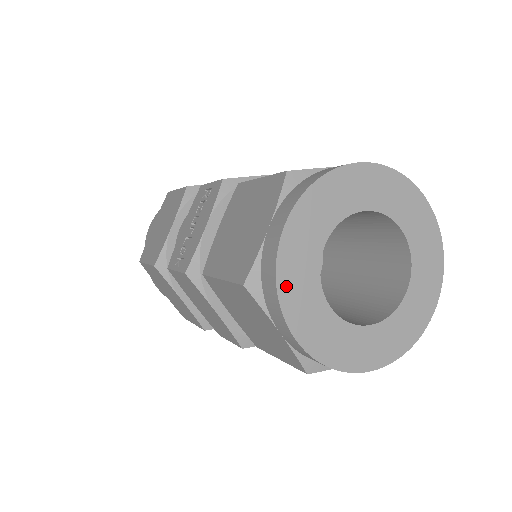
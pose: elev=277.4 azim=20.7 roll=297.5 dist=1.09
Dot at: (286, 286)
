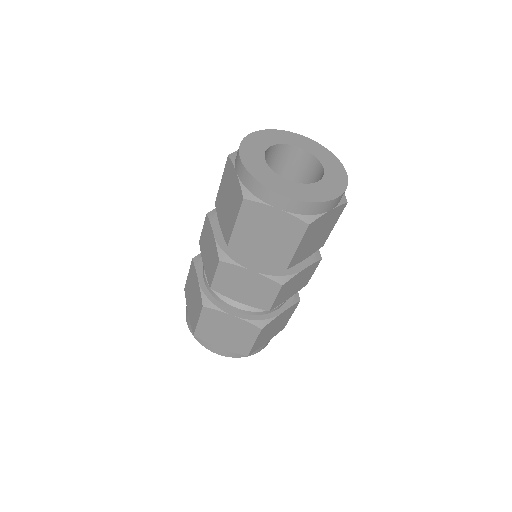
Dot at: (246, 144)
